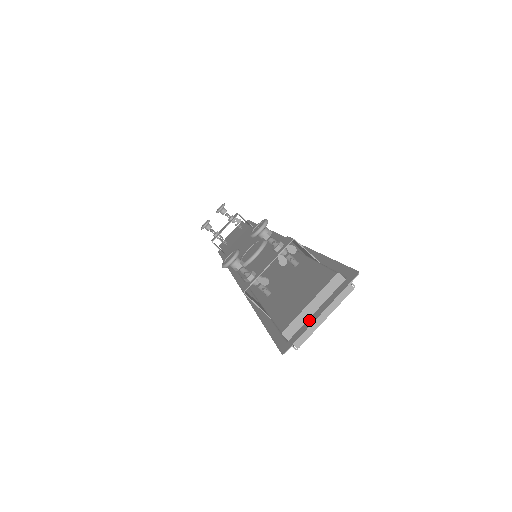
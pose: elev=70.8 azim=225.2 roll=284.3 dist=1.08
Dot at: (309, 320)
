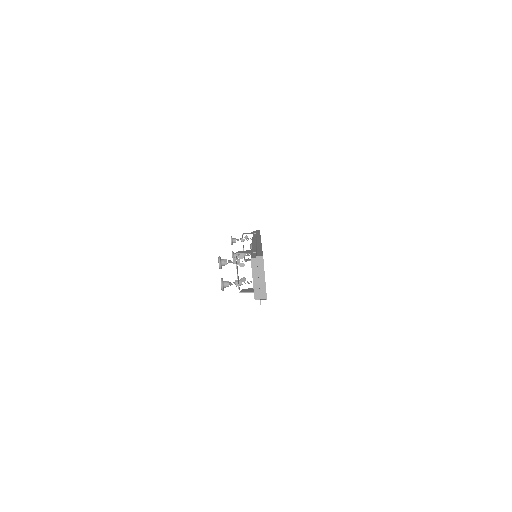
Dot at: (258, 285)
